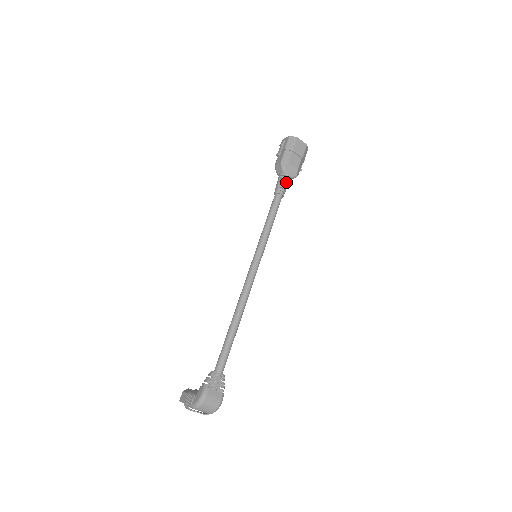
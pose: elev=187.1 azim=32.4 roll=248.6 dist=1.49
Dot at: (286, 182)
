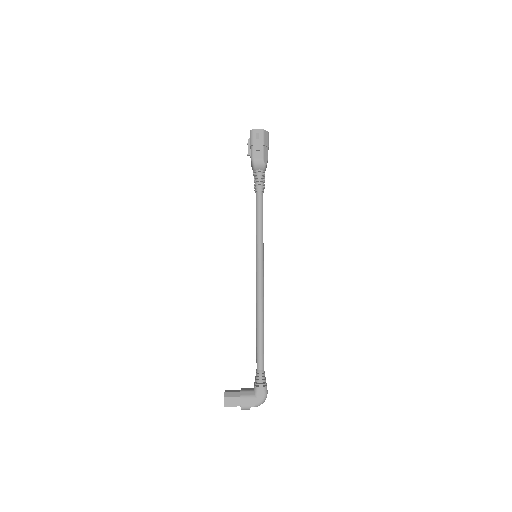
Dot at: occluded
